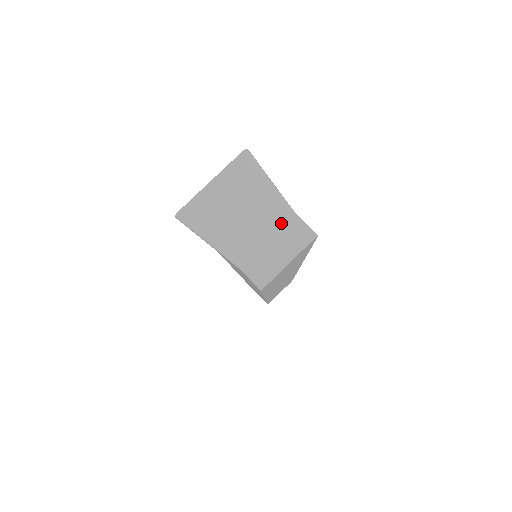
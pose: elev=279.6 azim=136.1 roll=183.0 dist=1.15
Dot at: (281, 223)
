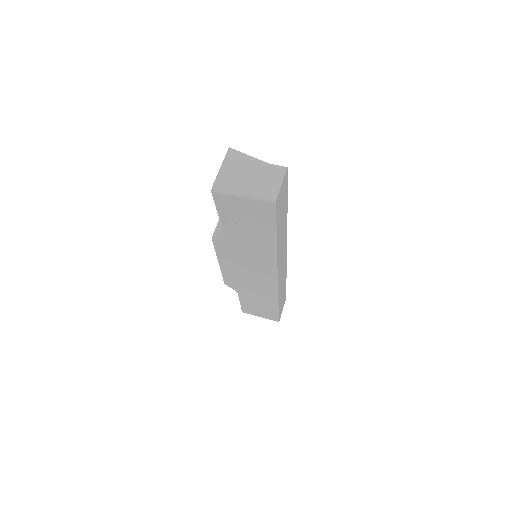
Dot at: (267, 170)
